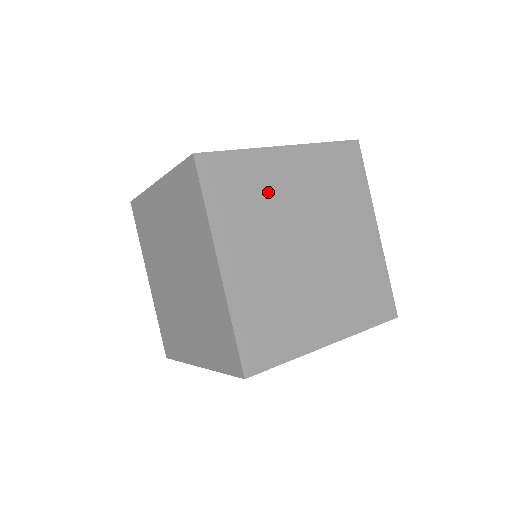
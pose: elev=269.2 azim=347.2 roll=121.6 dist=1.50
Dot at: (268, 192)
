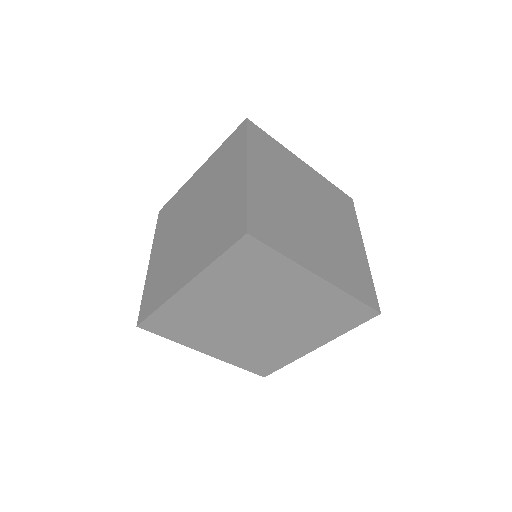
Dot at: (289, 168)
